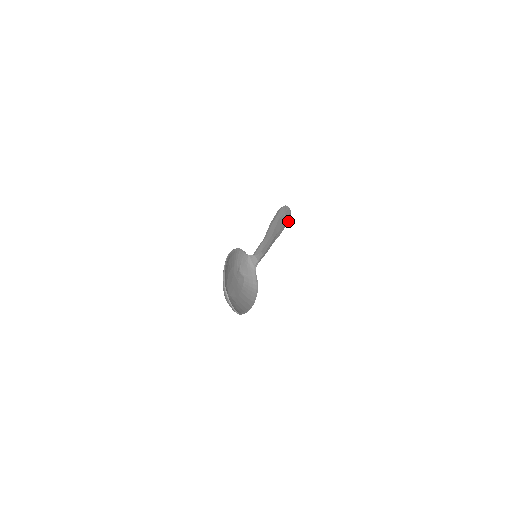
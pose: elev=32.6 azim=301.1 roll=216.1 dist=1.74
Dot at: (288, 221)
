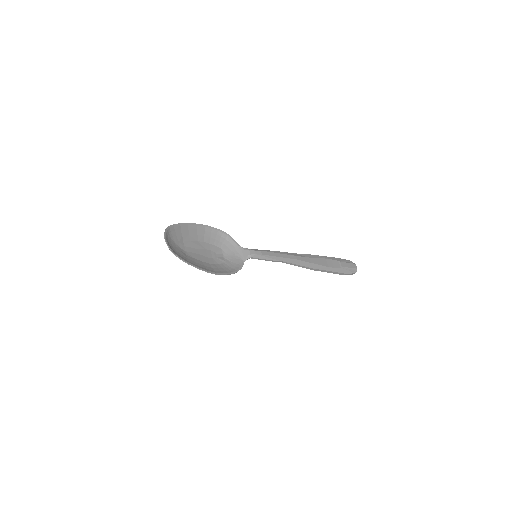
Dot at: (347, 273)
